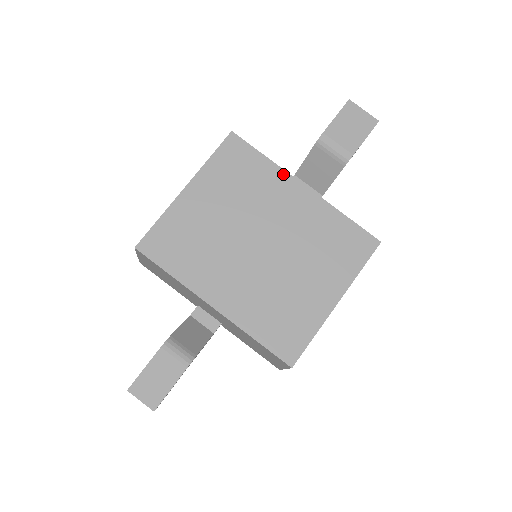
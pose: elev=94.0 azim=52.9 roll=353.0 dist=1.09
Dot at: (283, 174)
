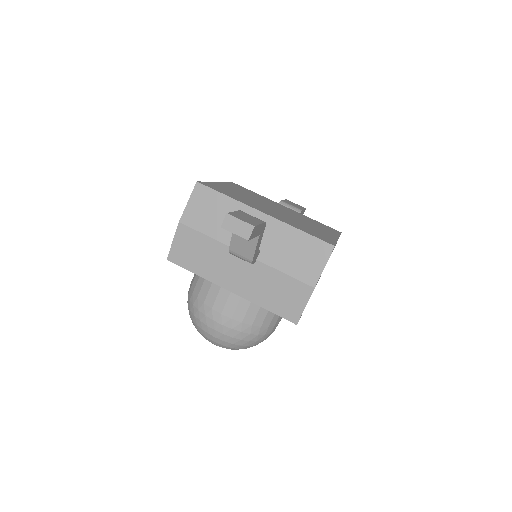
Dot at: (270, 200)
